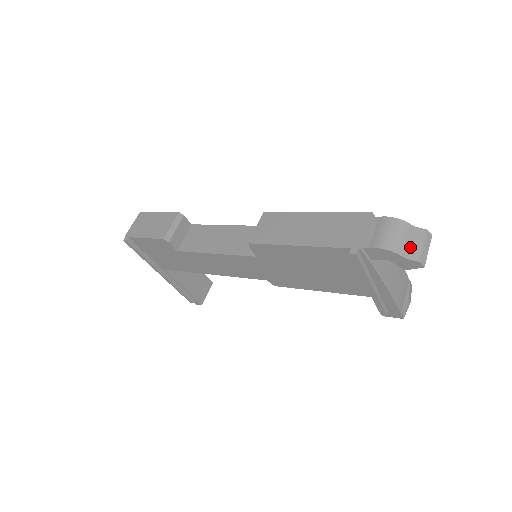
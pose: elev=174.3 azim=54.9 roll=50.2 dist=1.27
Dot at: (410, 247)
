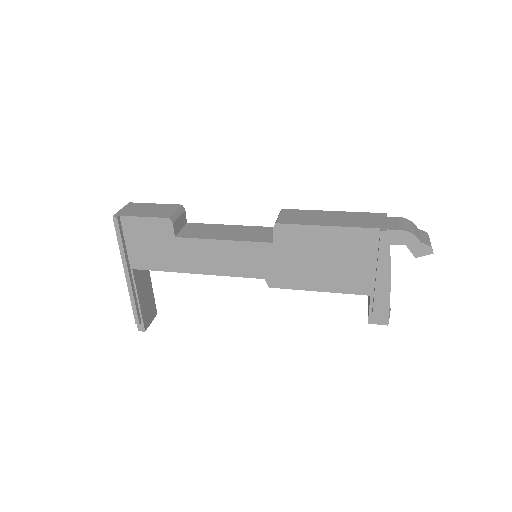
Dot at: (422, 238)
